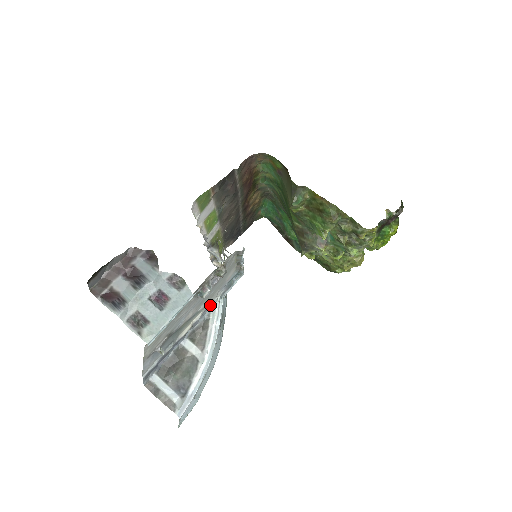
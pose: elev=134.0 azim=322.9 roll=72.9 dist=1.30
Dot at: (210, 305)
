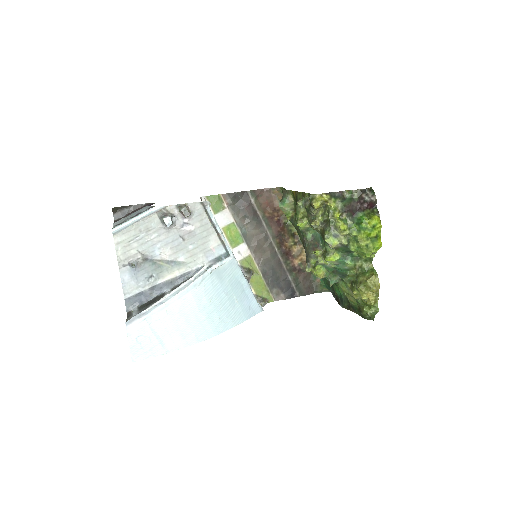
Dot at: (196, 270)
